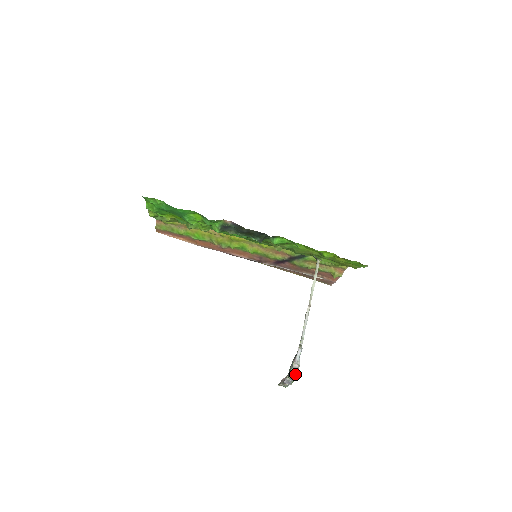
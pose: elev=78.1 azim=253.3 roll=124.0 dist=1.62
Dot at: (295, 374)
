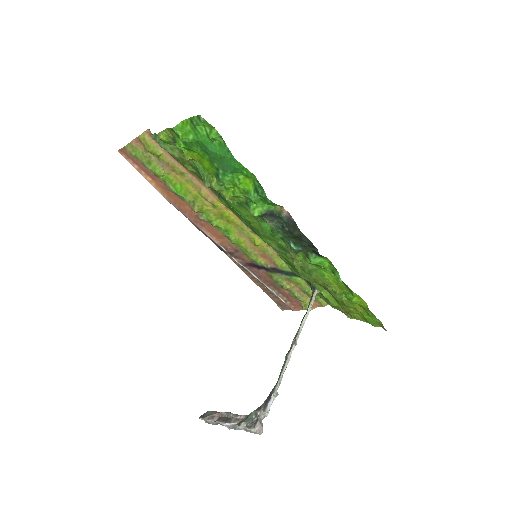
Dot at: (261, 428)
